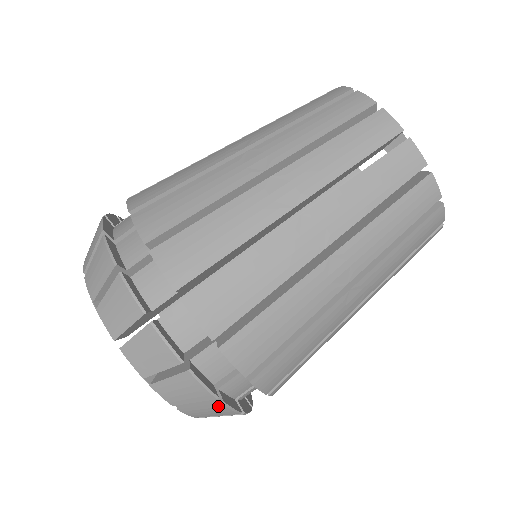
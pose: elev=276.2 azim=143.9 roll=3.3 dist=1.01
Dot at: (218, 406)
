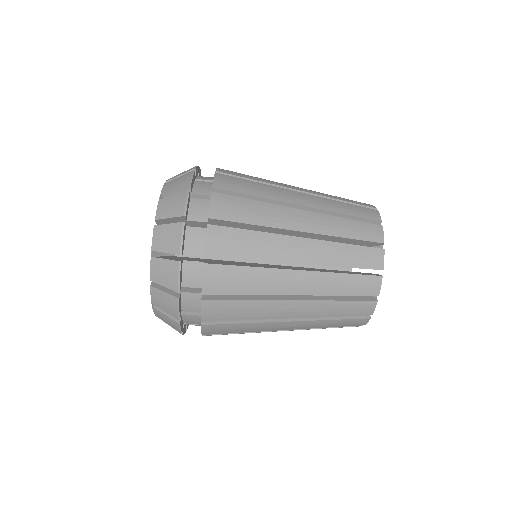
Dot at: occluded
